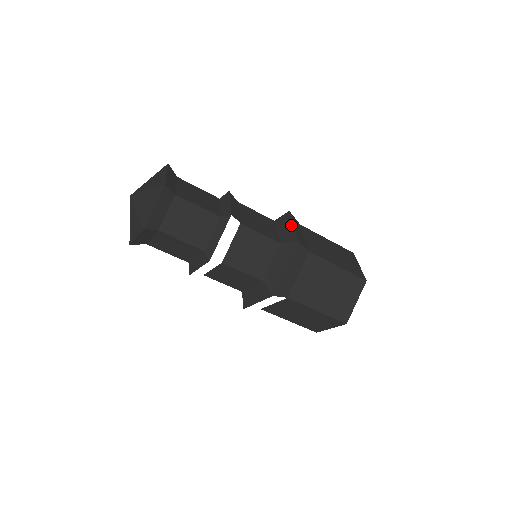
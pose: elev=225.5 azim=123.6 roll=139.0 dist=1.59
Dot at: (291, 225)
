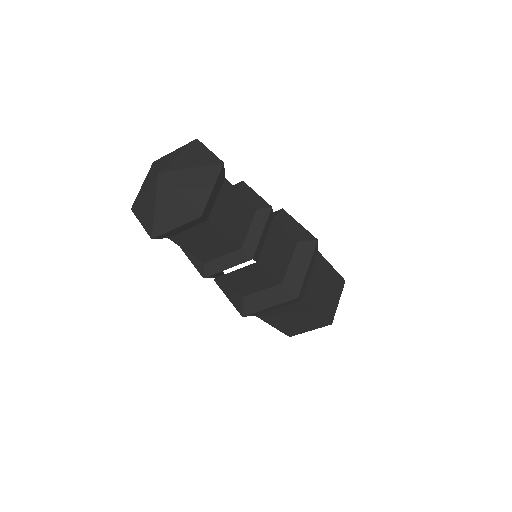
Dot at: (306, 266)
